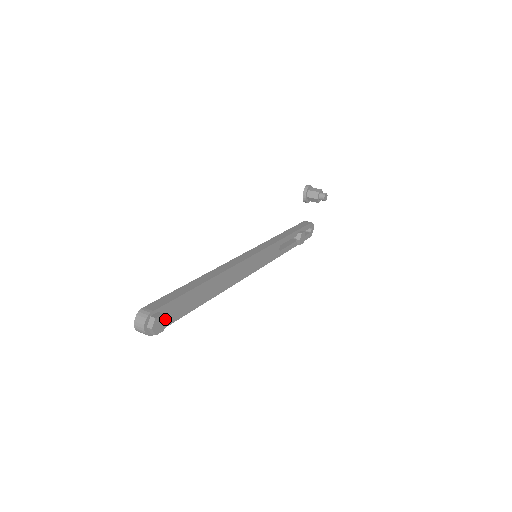
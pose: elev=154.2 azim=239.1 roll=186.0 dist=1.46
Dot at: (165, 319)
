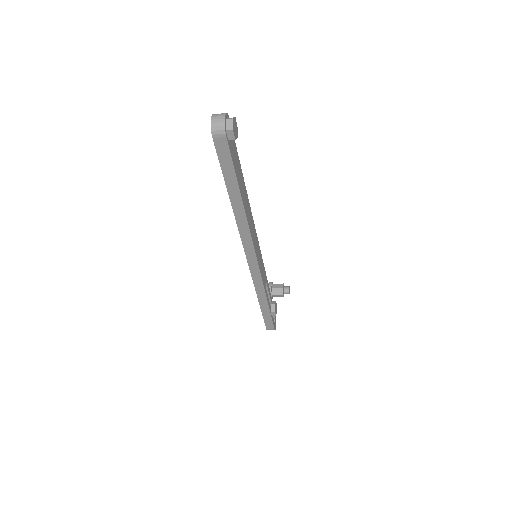
Dot at: (237, 134)
